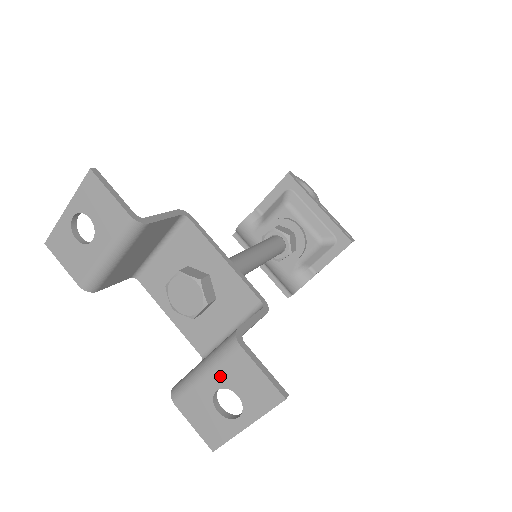
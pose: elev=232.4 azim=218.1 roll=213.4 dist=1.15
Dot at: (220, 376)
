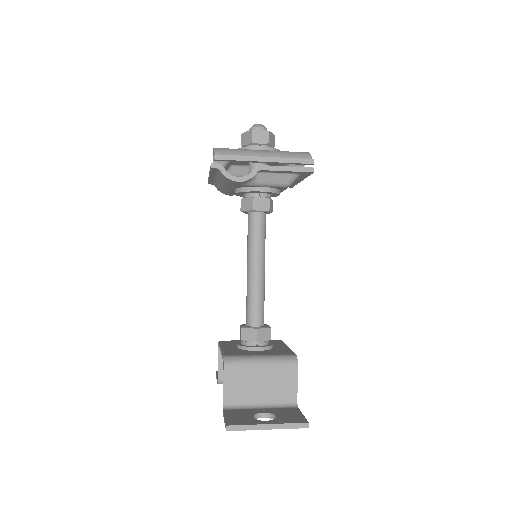
Dot at: occluded
